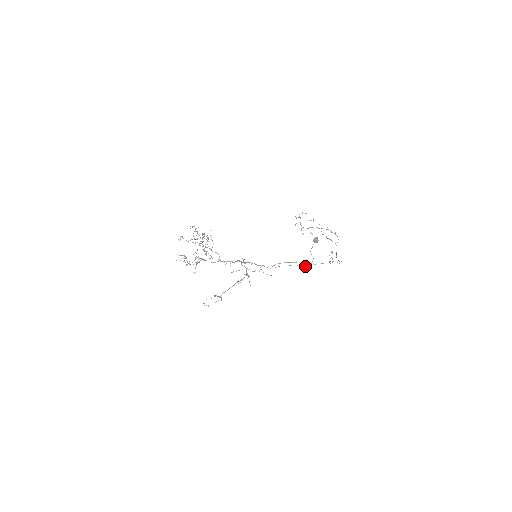
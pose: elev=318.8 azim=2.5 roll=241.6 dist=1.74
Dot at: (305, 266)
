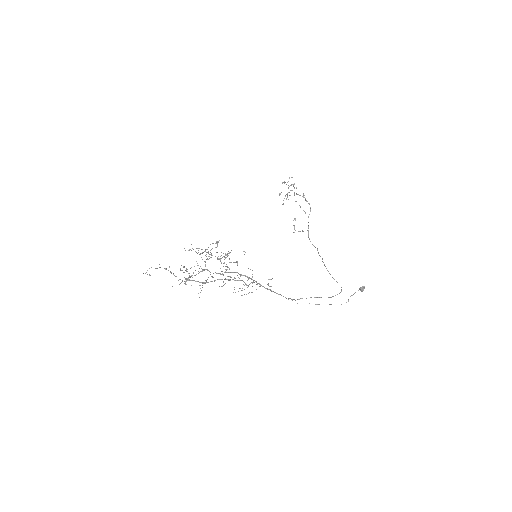
Dot at: occluded
